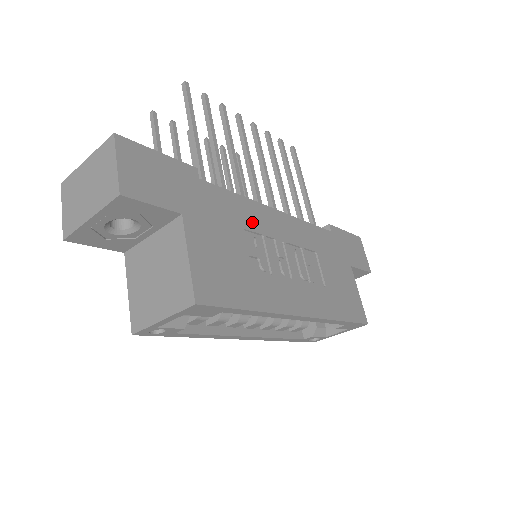
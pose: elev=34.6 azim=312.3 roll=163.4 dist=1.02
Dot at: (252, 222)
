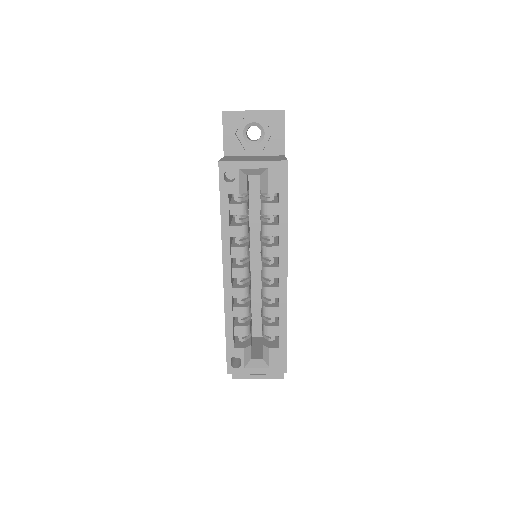
Dot at: occluded
